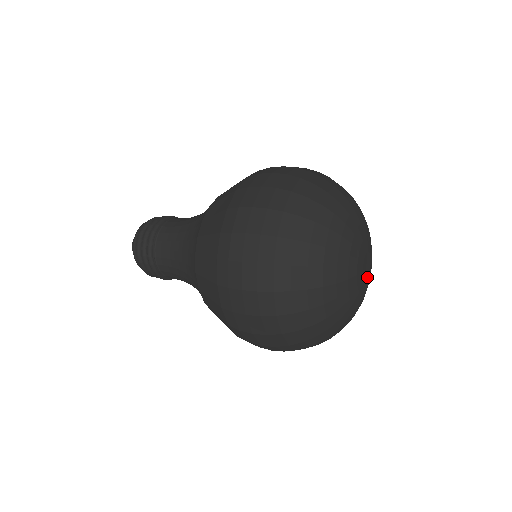
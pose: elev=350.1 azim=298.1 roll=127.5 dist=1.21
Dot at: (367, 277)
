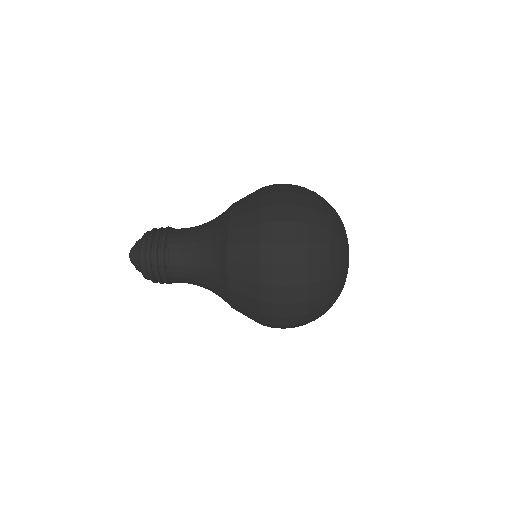
Dot at: occluded
